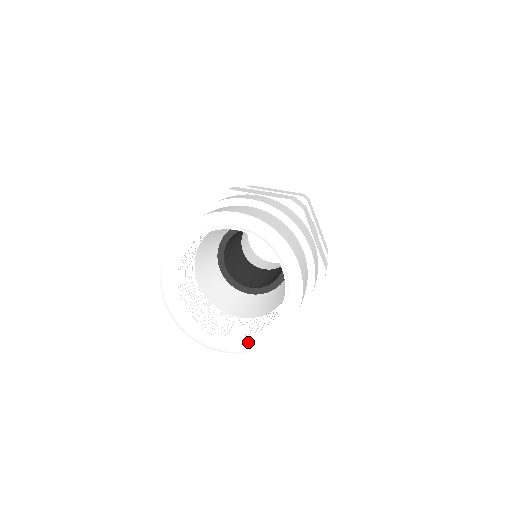
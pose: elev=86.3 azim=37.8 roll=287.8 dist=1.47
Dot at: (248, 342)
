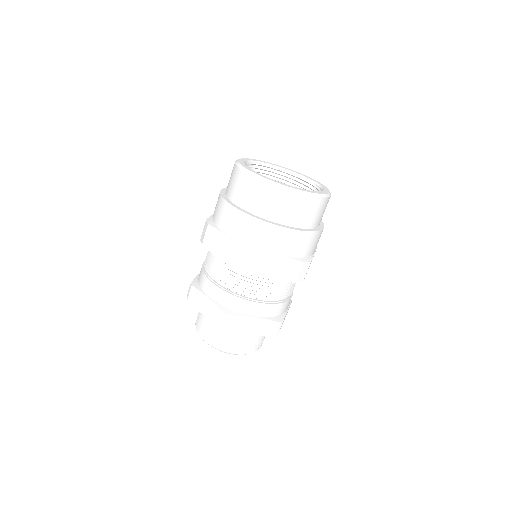
Dot at: (315, 191)
